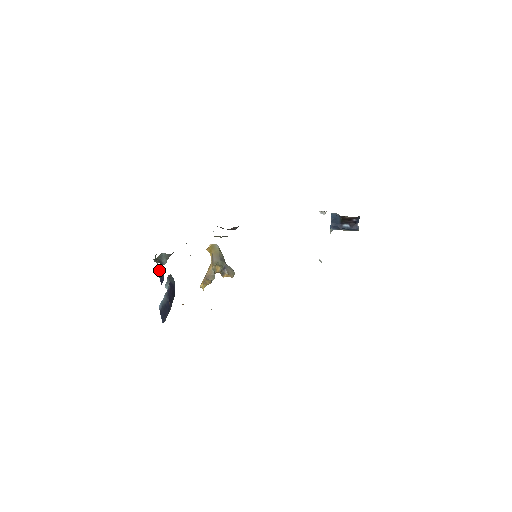
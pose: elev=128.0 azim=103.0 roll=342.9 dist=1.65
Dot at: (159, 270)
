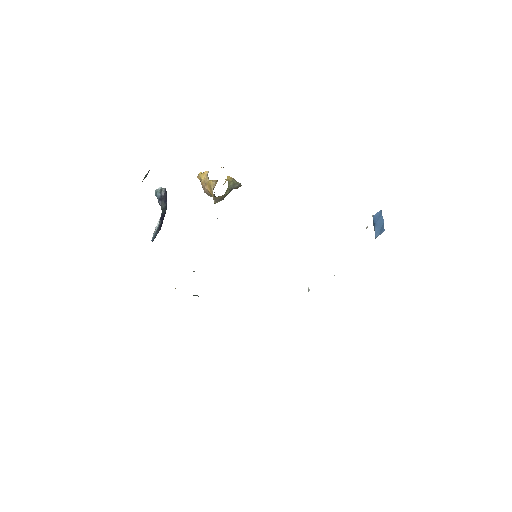
Dot at: (146, 176)
